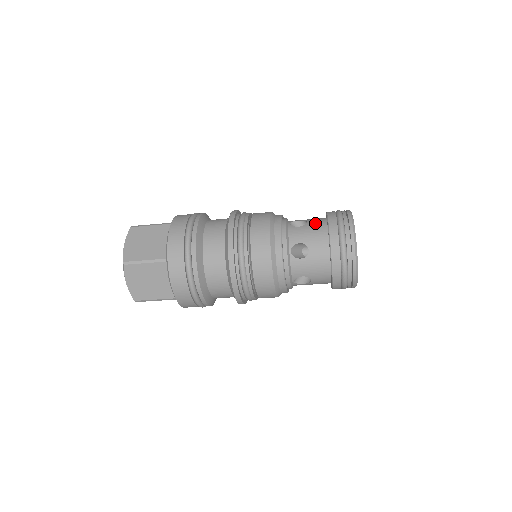
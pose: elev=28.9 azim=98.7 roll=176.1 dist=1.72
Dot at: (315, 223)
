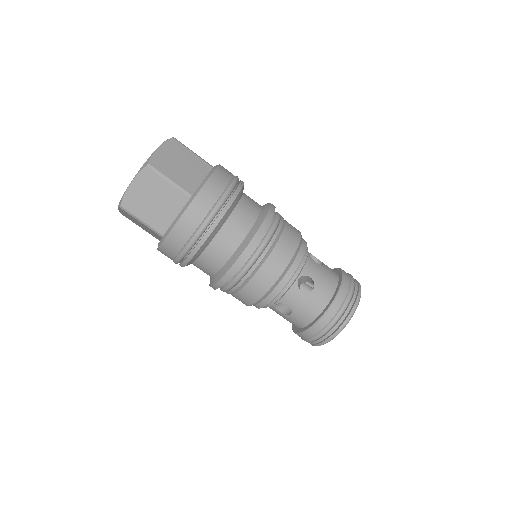
Dot at: (330, 270)
